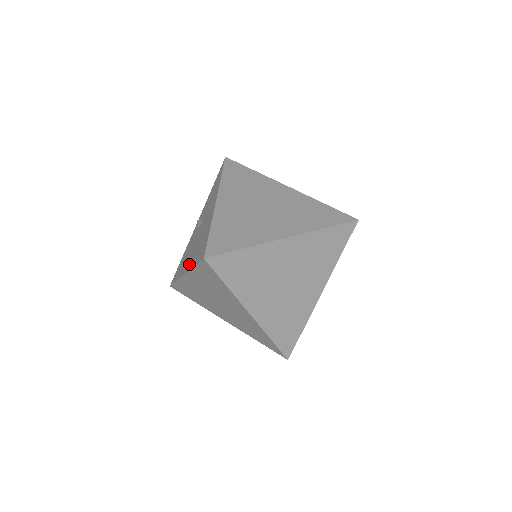
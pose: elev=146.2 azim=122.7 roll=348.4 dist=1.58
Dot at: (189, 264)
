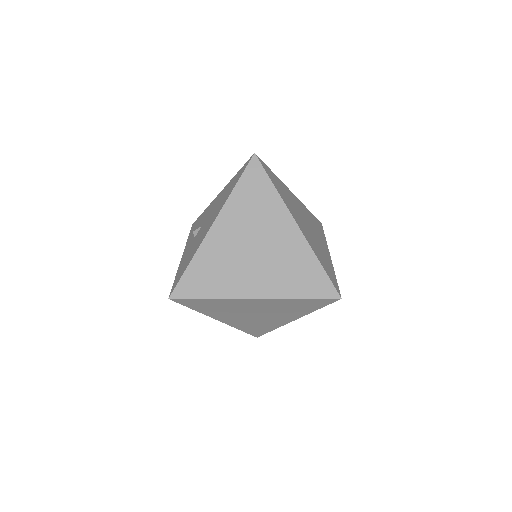
Dot at: (217, 213)
